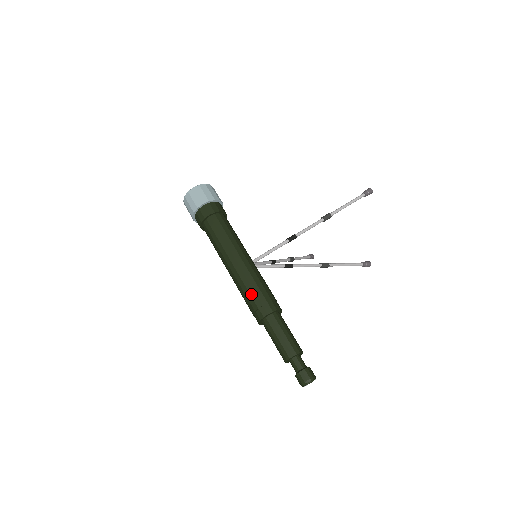
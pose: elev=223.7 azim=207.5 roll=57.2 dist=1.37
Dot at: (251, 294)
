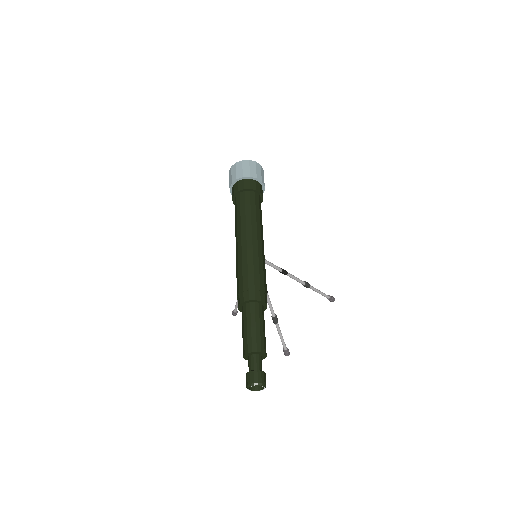
Dot at: (255, 273)
